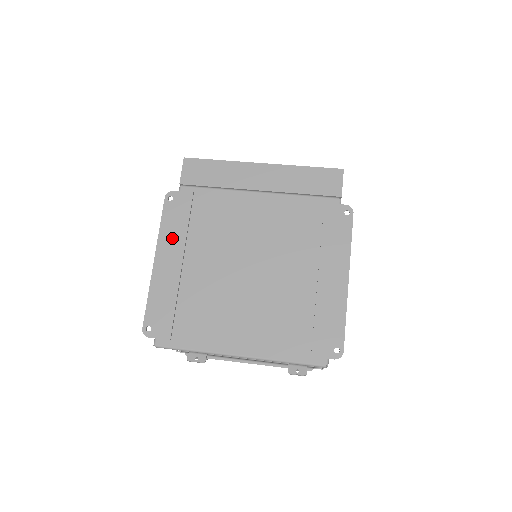
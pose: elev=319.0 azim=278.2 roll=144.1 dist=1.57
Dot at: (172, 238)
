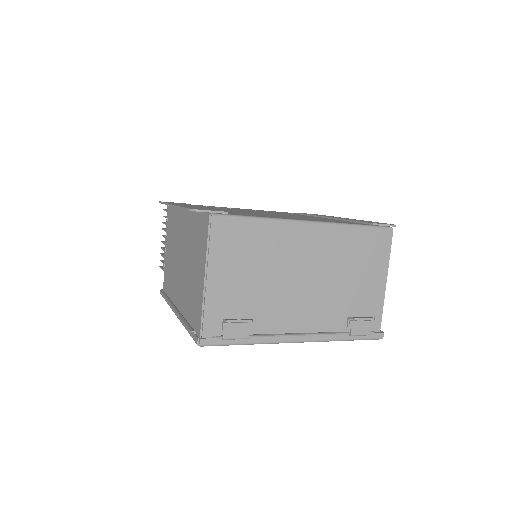
Dot at: (182, 204)
